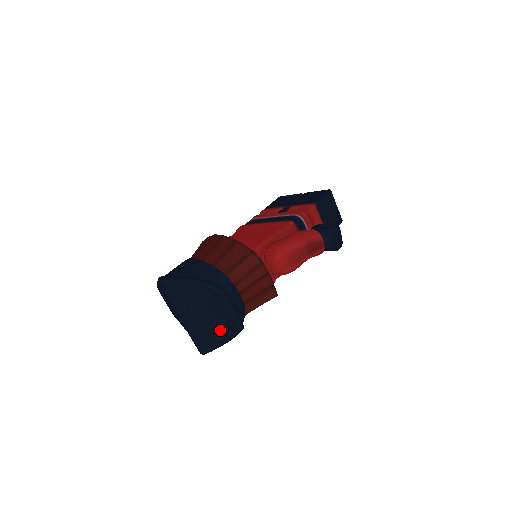
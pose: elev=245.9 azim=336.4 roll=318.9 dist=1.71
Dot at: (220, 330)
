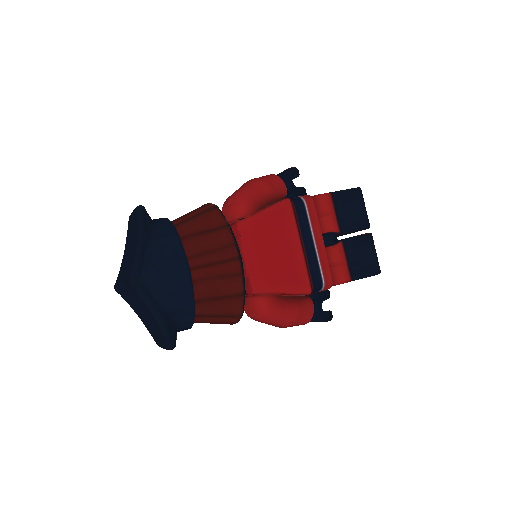
Dot at: (144, 321)
